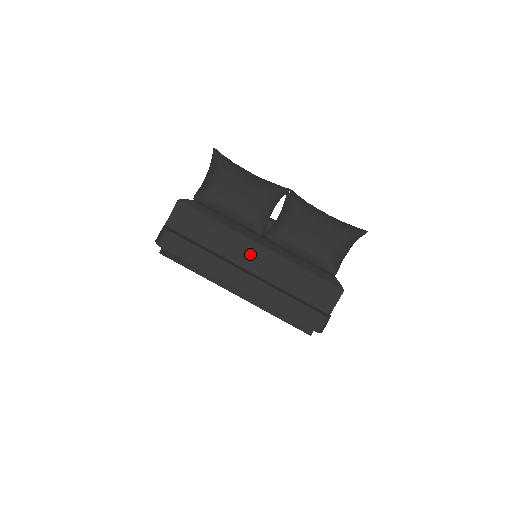
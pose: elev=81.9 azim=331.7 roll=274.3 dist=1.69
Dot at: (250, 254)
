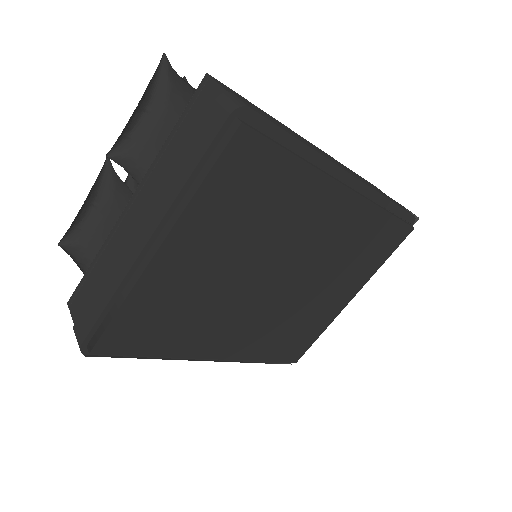
Dot at: (132, 217)
